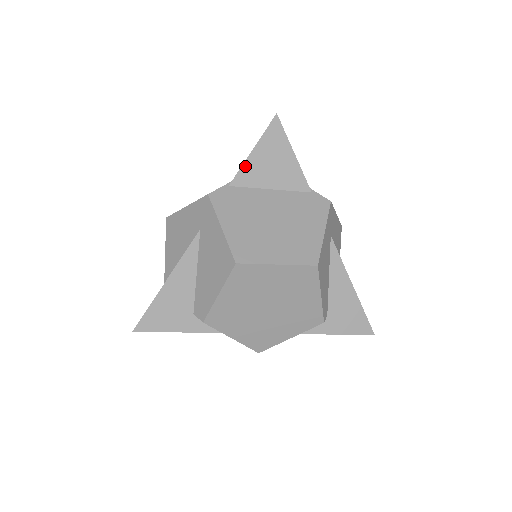
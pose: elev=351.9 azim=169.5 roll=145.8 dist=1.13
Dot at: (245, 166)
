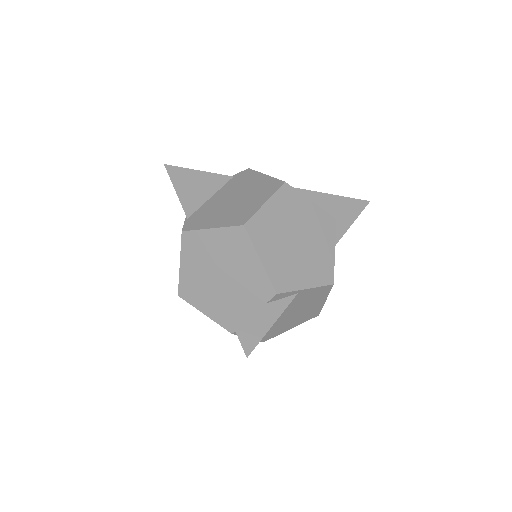
Dot at: (182, 201)
